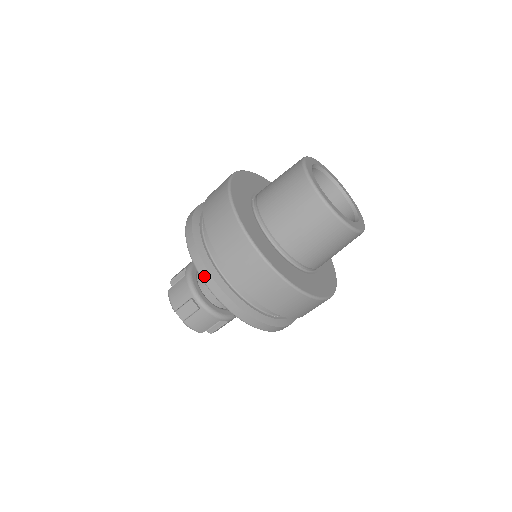
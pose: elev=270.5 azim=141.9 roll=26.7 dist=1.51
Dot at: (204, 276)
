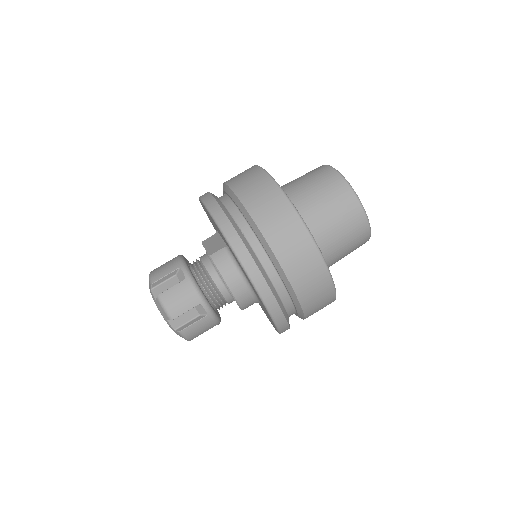
Dot at: (260, 286)
